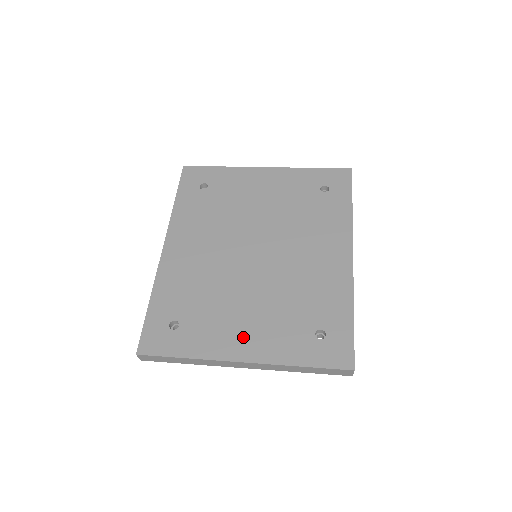
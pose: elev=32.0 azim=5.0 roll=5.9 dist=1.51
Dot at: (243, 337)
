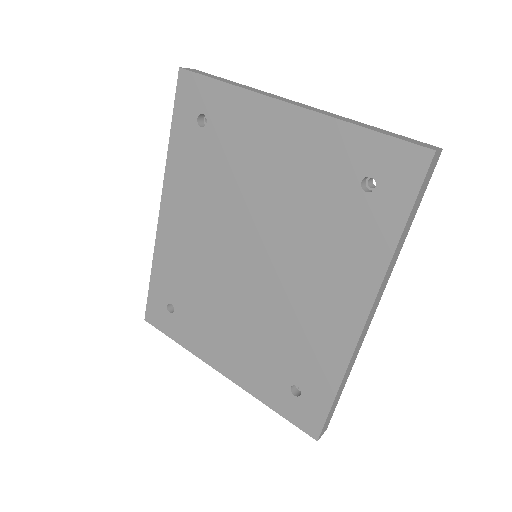
Dot at: (225, 352)
